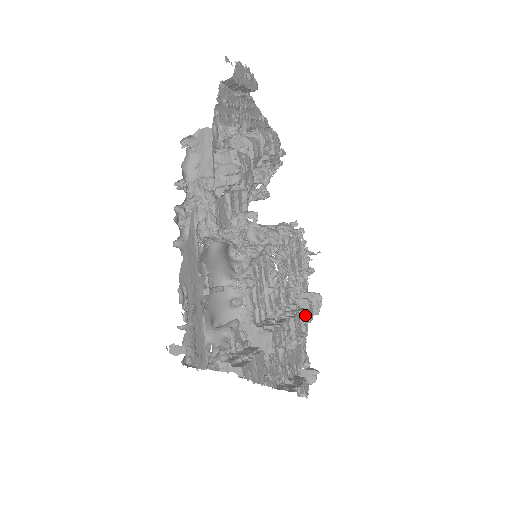
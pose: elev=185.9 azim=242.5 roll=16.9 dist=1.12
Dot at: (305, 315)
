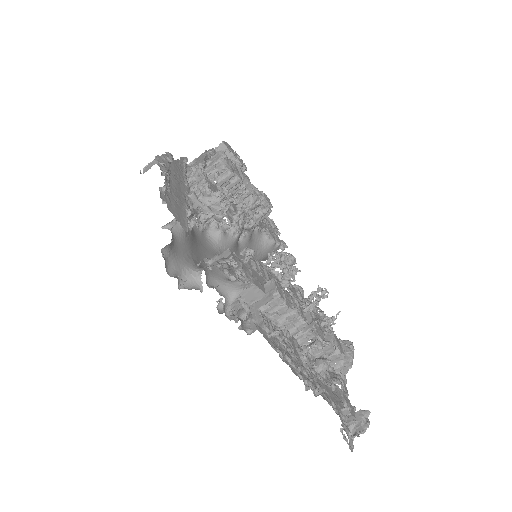
Dot at: (328, 333)
